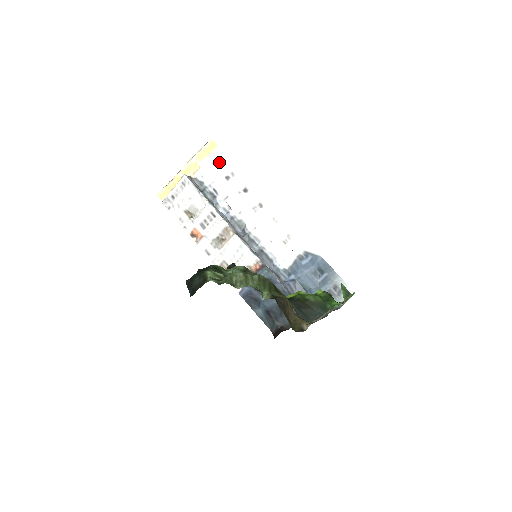
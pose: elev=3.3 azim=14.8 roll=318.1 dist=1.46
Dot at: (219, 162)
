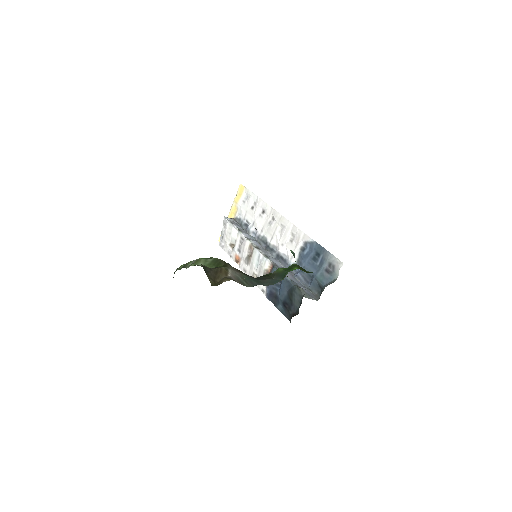
Dot at: (247, 199)
